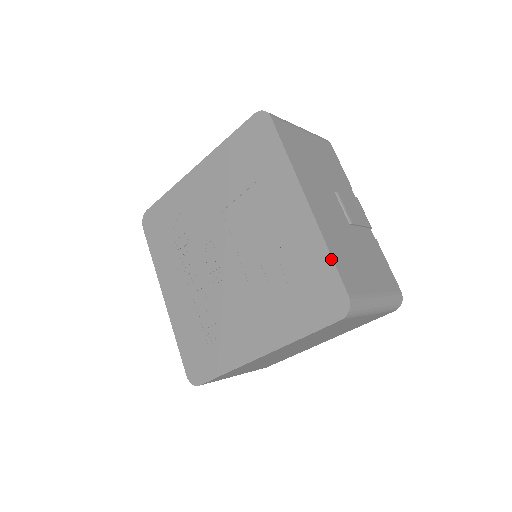
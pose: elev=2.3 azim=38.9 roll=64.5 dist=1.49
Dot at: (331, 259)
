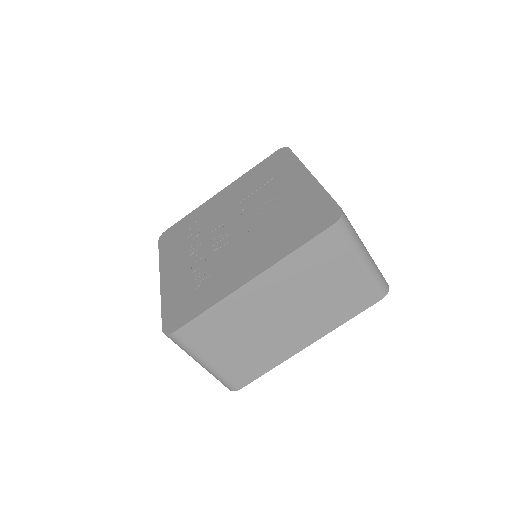
Dot at: (328, 194)
